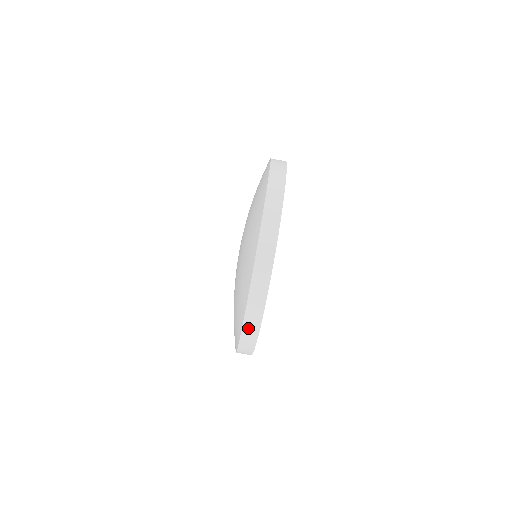
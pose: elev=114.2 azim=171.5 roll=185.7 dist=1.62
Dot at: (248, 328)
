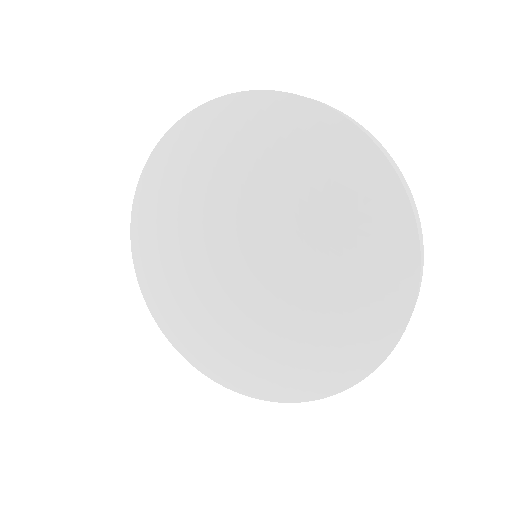
Dot at: occluded
